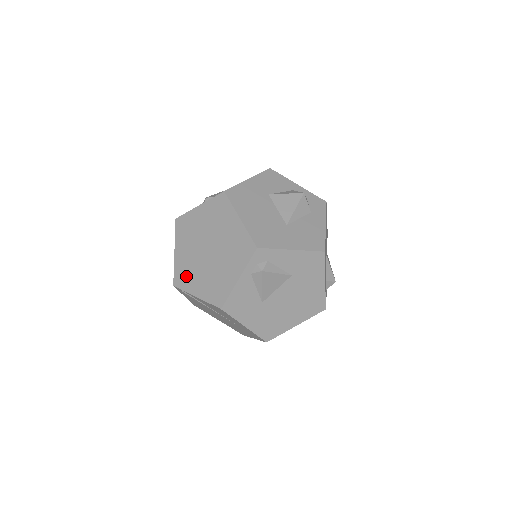
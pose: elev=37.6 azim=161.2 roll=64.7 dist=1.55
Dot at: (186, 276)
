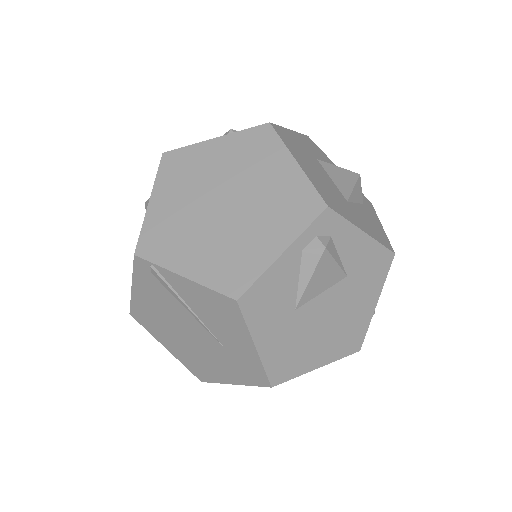
Dot at: (167, 241)
